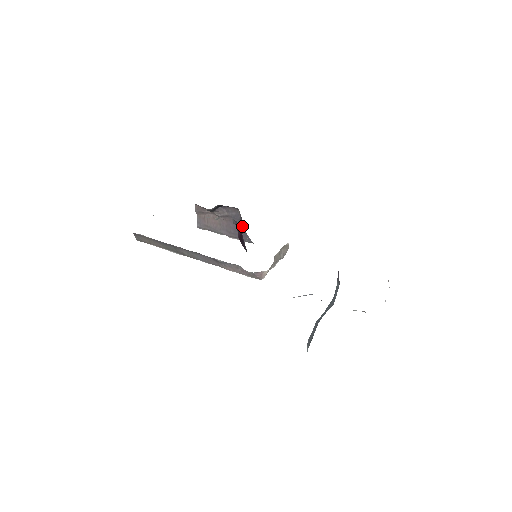
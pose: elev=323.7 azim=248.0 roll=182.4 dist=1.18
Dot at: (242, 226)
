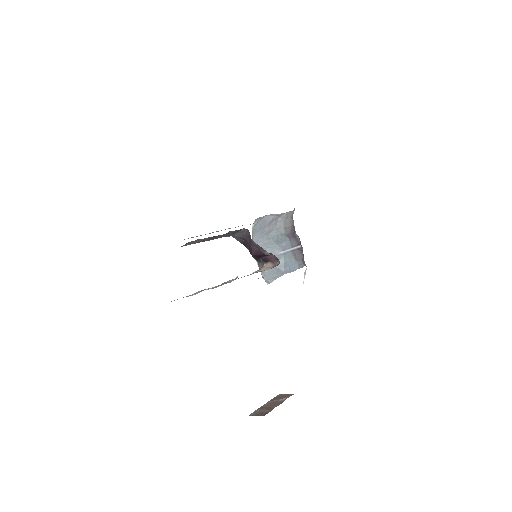
Dot at: (242, 237)
